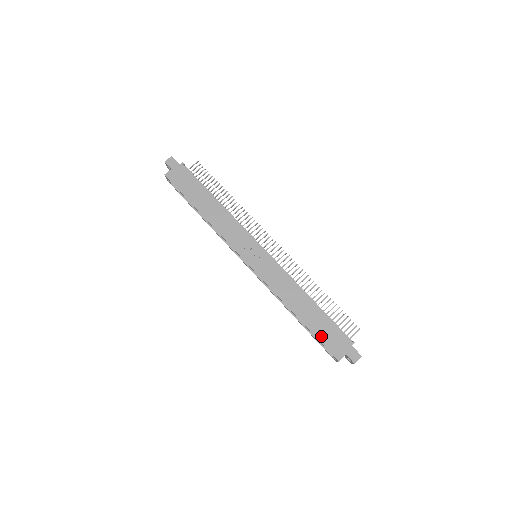
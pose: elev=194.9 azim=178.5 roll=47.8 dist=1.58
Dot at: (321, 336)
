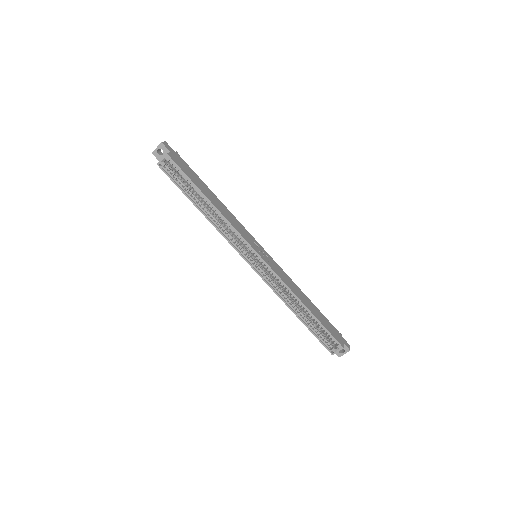
Dot at: (327, 327)
